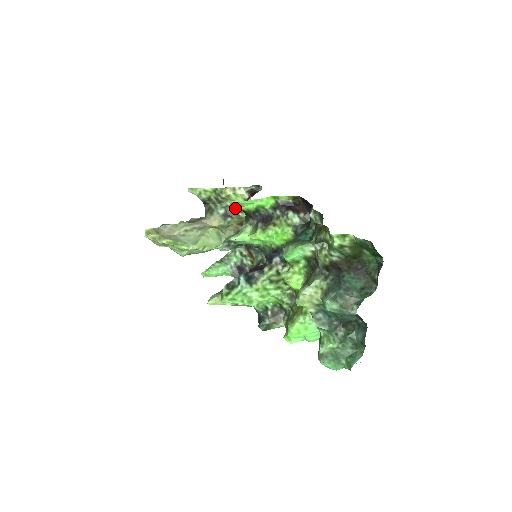
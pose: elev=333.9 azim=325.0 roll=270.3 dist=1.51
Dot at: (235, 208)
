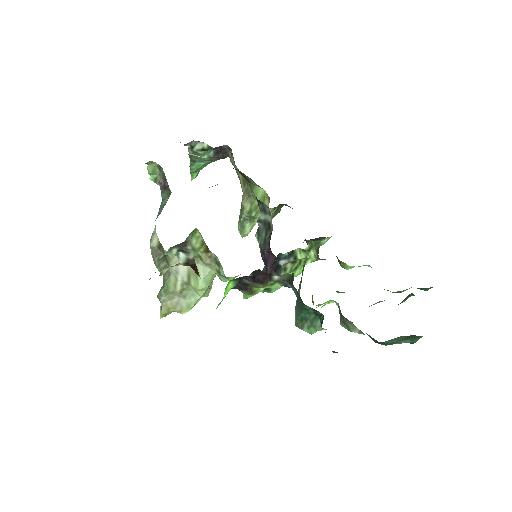
Dot at: occluded
